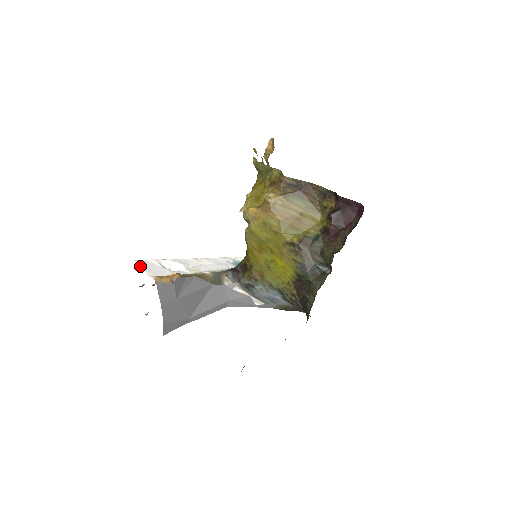
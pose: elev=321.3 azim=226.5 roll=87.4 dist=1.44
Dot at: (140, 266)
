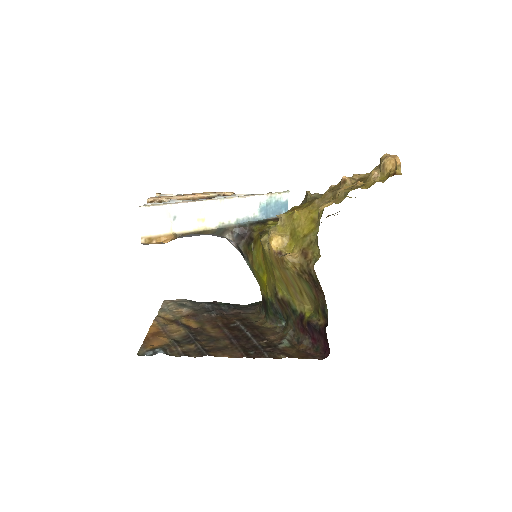
Dot at: (140, 219)
